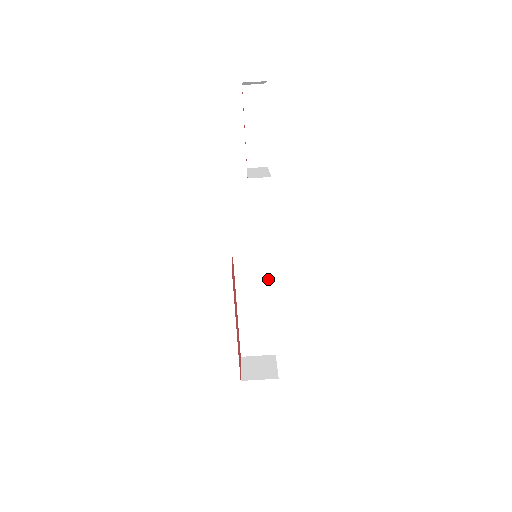
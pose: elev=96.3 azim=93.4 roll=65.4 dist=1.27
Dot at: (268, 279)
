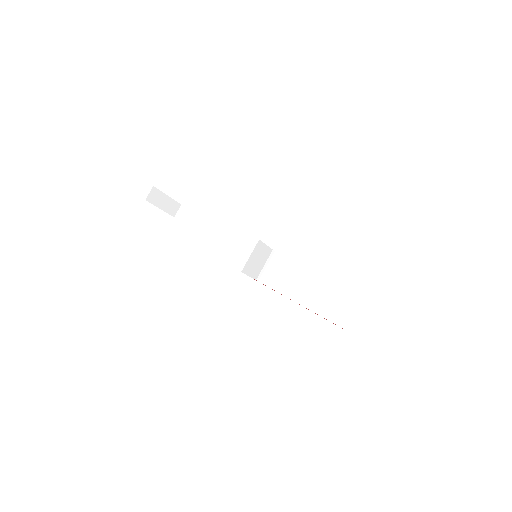
Dot at: (295, 266)
